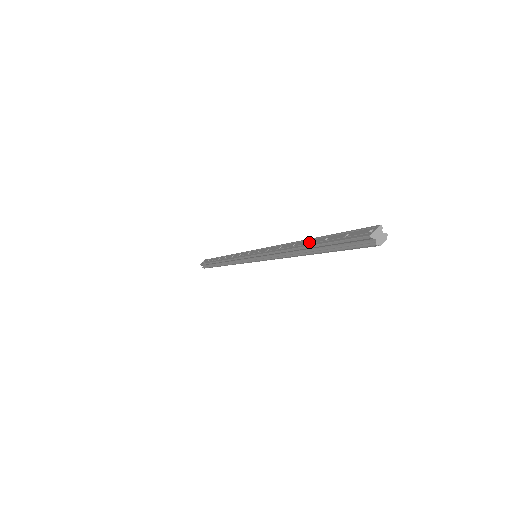
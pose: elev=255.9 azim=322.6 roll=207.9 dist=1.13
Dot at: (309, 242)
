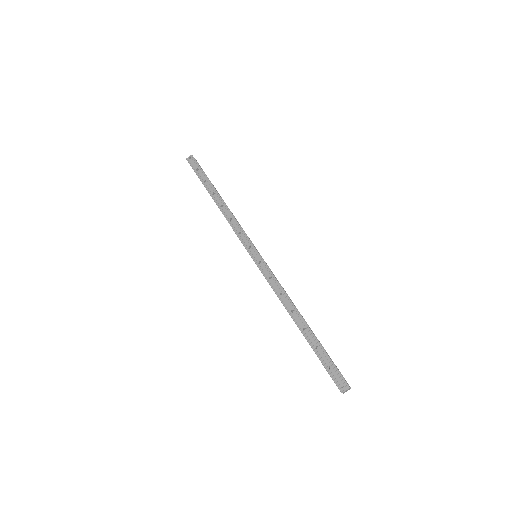
Dot at: (304, 327)
